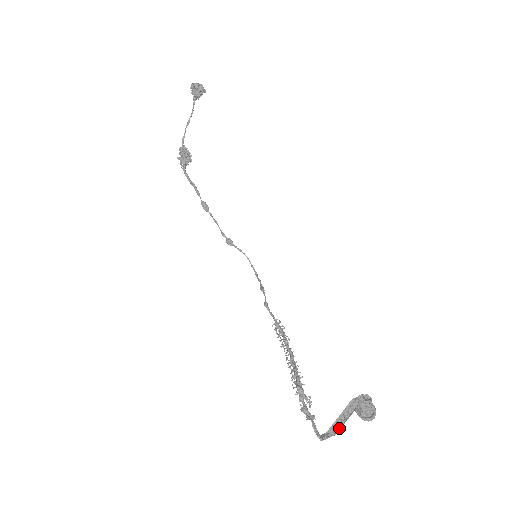
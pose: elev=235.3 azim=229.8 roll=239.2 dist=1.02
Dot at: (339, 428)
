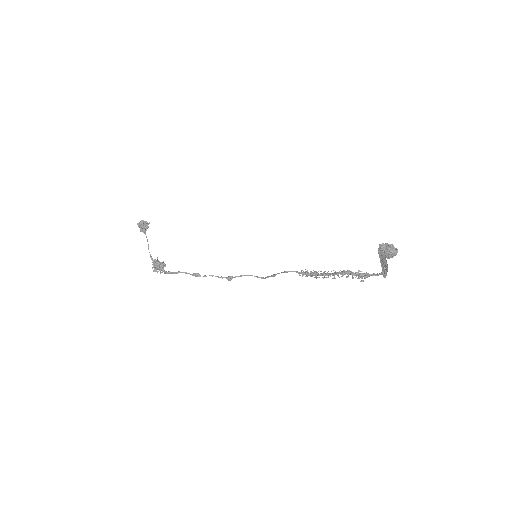
Dot at: (386, 264)
